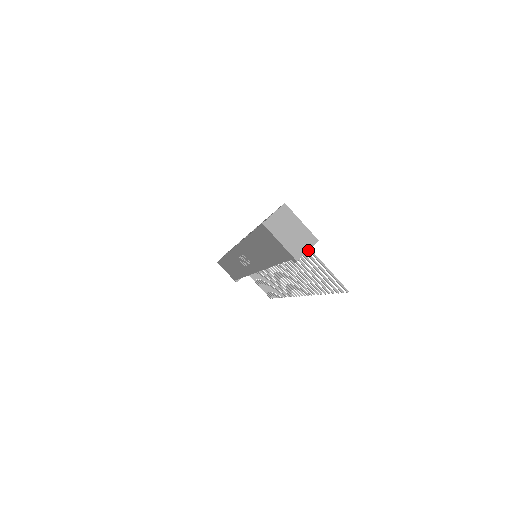
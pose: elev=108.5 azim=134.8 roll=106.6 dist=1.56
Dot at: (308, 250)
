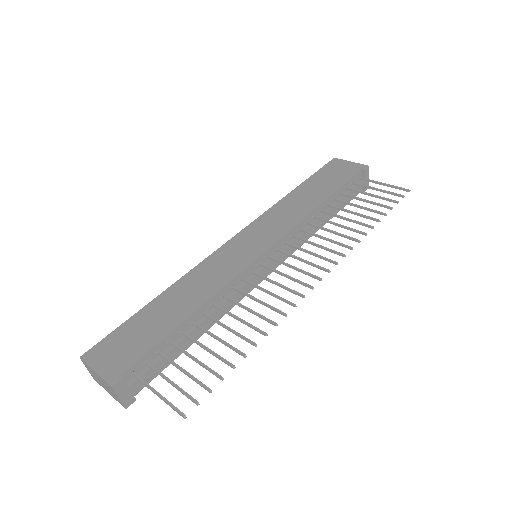
Dot at: (119, 398)
